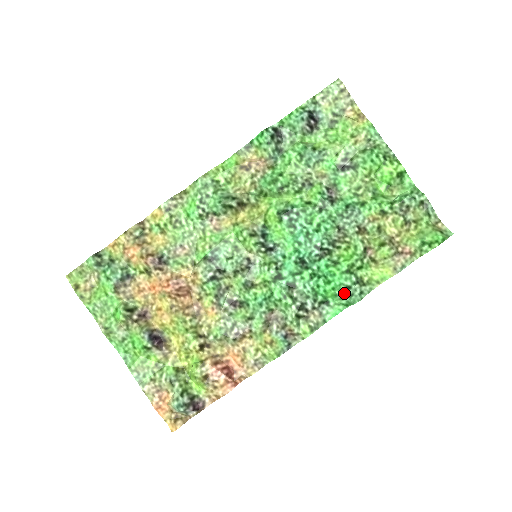
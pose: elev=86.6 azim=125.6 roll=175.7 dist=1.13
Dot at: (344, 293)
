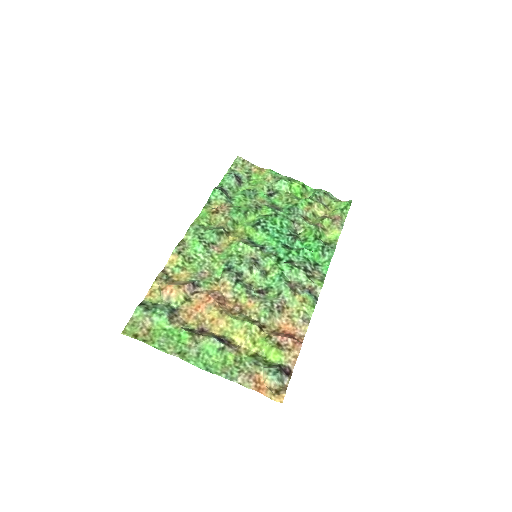
Dot at: (323, 251)
